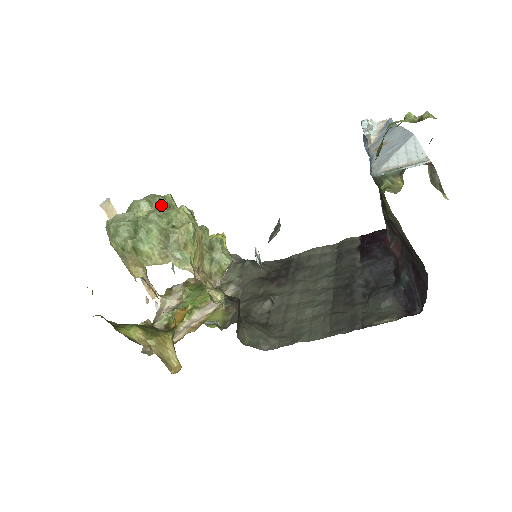
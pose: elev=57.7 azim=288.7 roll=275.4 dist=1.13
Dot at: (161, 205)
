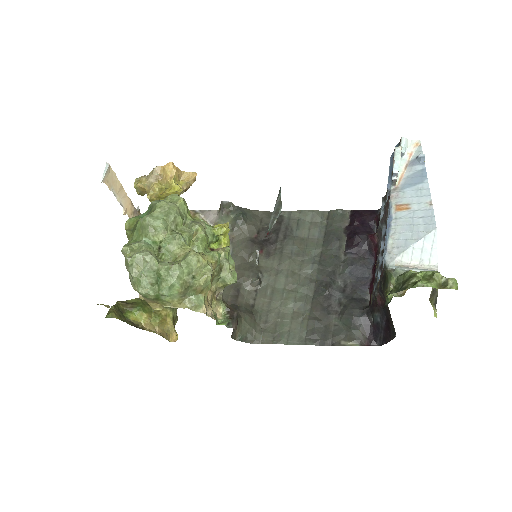
Dot at: (176, 224)
